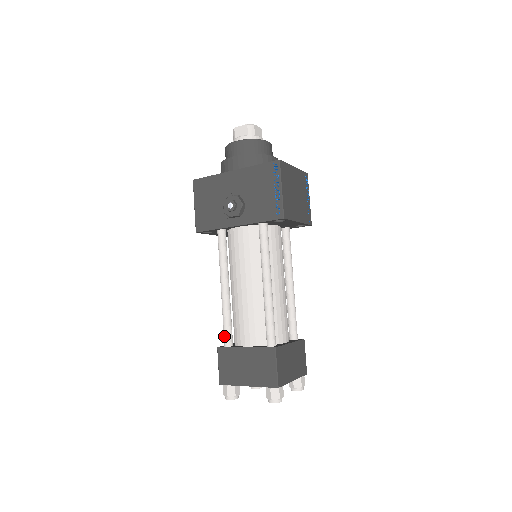
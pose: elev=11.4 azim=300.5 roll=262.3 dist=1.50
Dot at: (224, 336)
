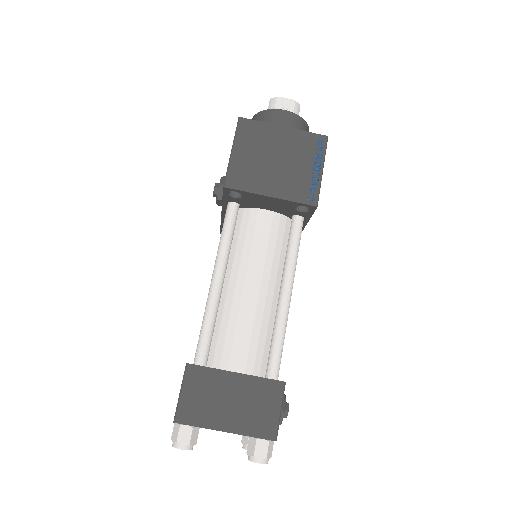
Dot at: occluded
